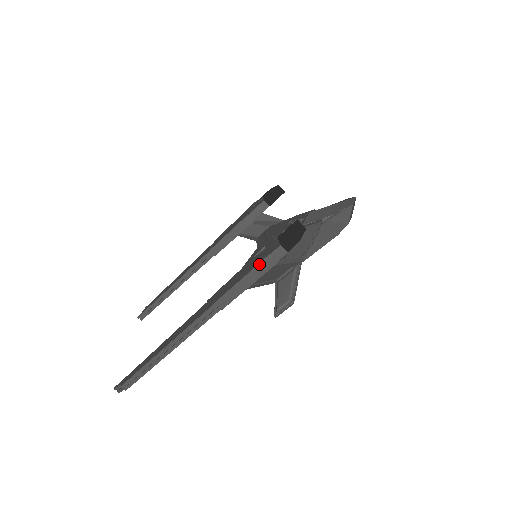
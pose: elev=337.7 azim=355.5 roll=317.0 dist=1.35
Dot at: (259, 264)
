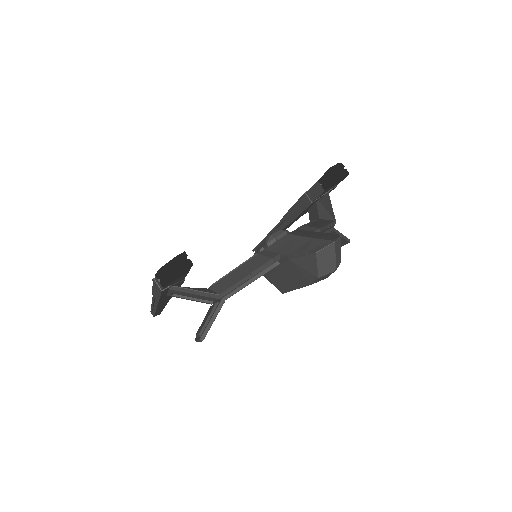
Dot at: (153, 282)
